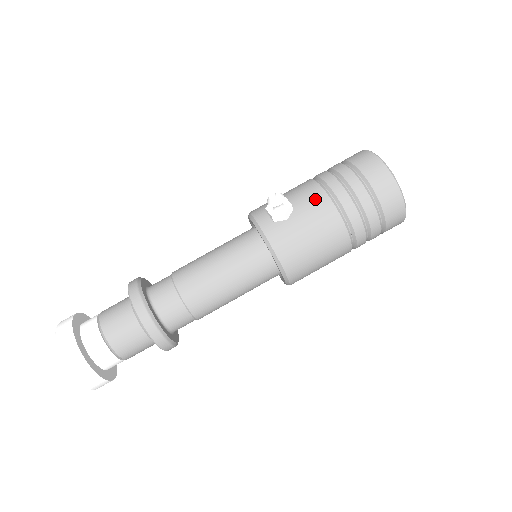
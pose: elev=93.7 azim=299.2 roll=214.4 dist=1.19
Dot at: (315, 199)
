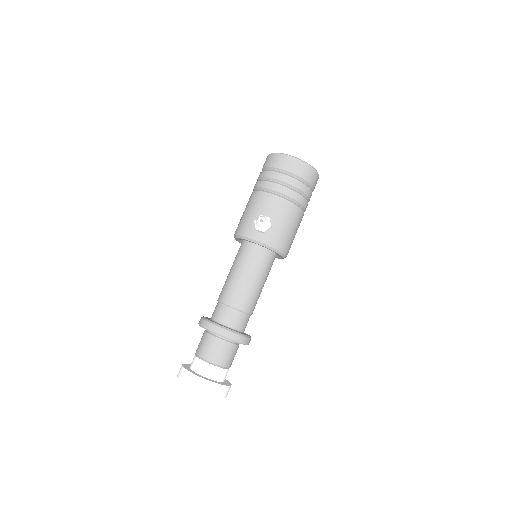
Dot at: (277, 205)
